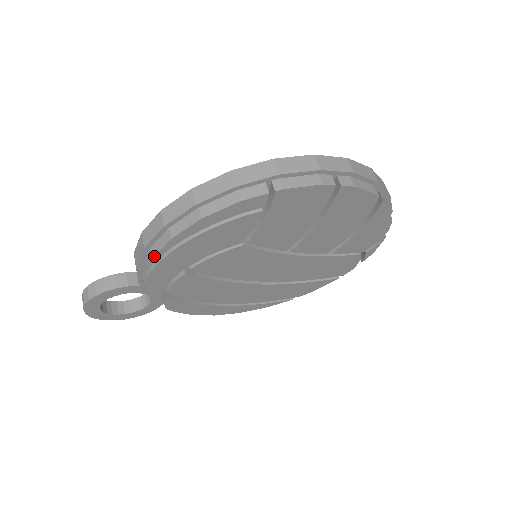
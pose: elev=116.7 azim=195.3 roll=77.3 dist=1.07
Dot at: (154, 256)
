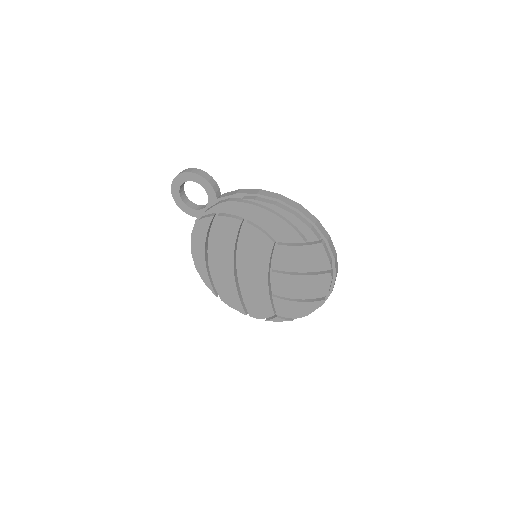
Dot at: (258, 200)
